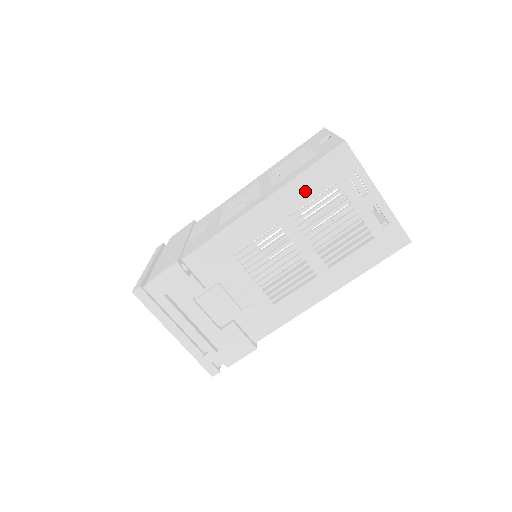
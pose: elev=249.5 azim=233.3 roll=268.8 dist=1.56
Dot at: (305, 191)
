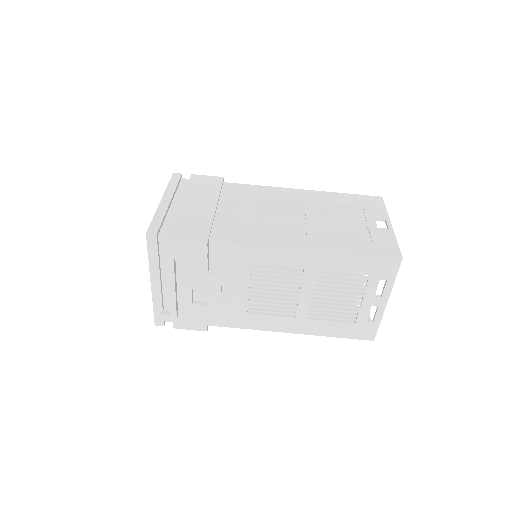
Dot at: (344, 266)
